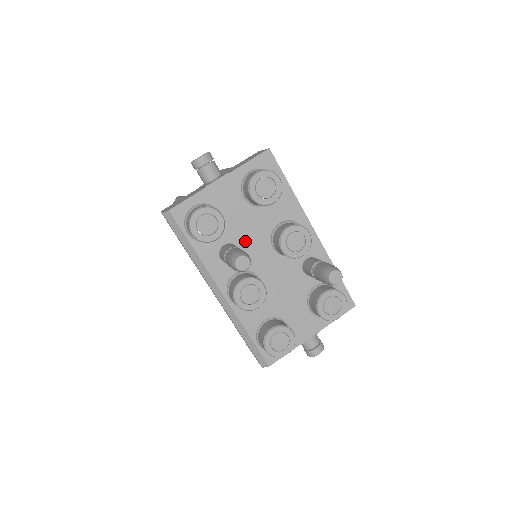
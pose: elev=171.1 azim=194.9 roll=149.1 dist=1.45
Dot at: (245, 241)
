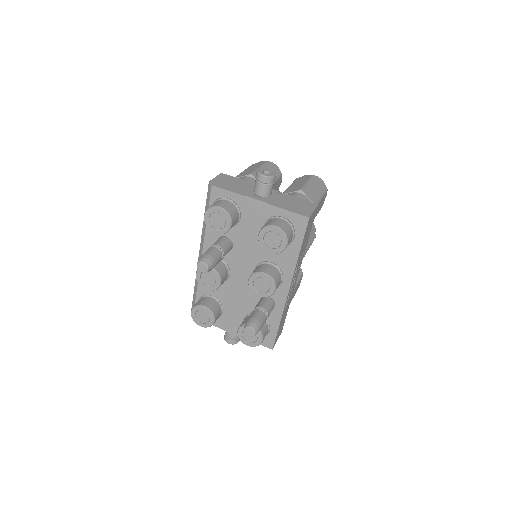
Dot at: (241, 248)
